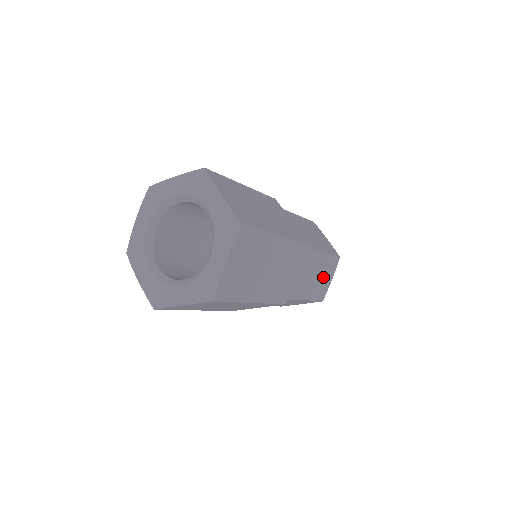
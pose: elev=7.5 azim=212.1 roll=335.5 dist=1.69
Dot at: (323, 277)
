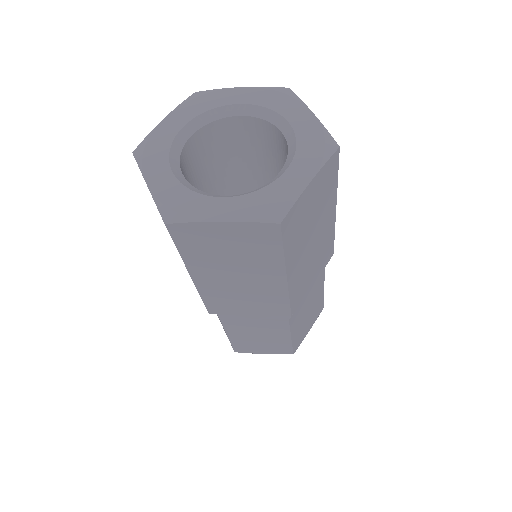
Dot at: occluded
